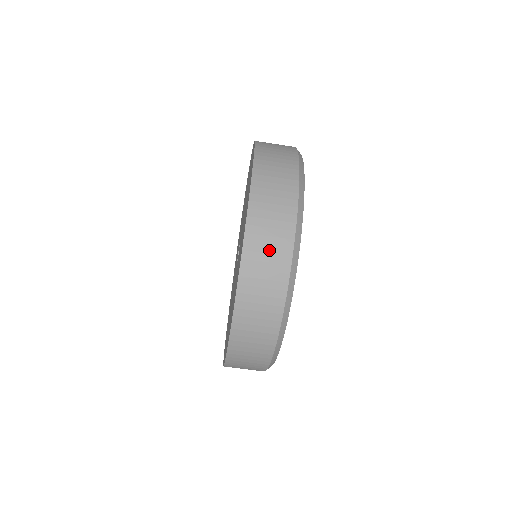
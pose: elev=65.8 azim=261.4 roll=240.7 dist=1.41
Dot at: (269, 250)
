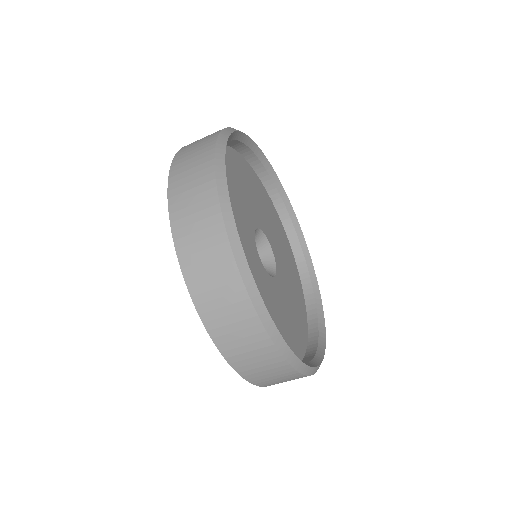
Dot at: (261, 365)
